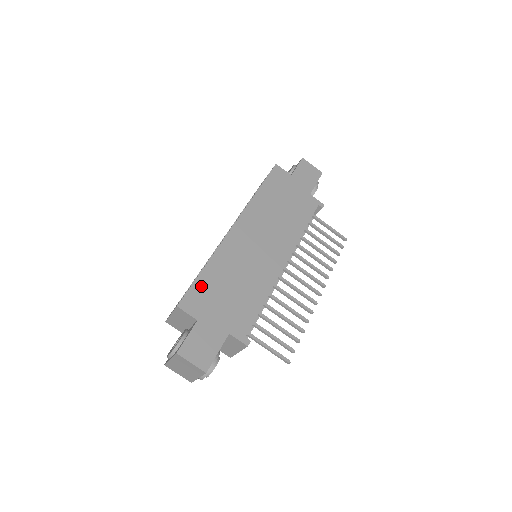
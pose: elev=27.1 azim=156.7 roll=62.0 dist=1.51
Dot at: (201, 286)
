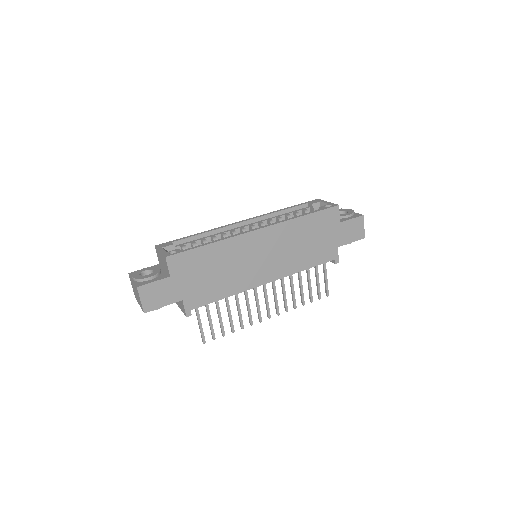
Dot at: (195, 255)
